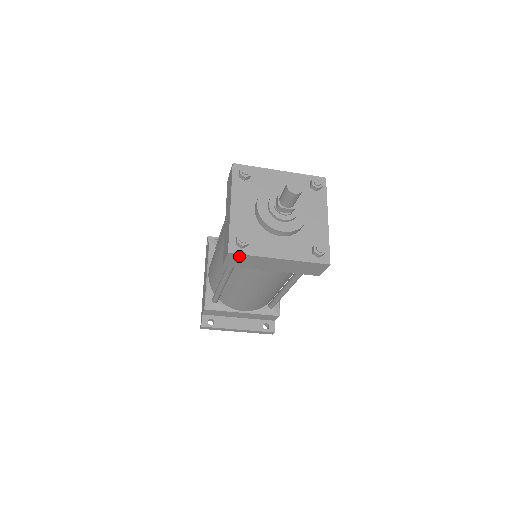
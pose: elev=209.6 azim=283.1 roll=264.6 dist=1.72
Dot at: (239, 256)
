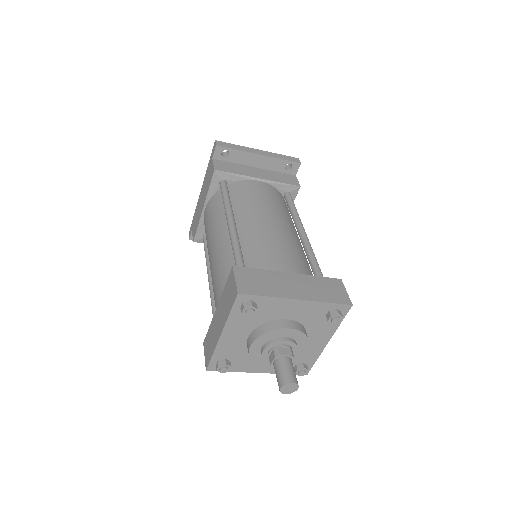
Dot at: occluded
